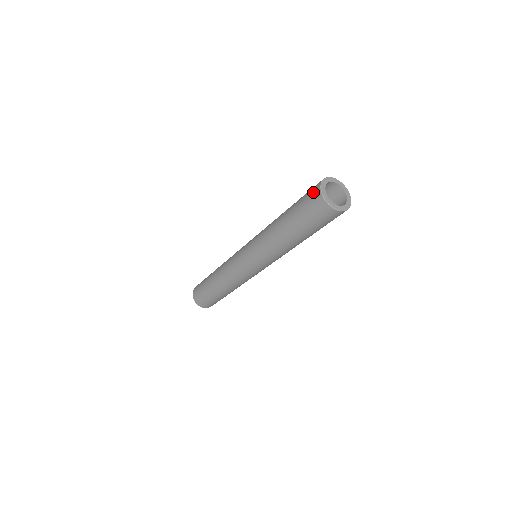
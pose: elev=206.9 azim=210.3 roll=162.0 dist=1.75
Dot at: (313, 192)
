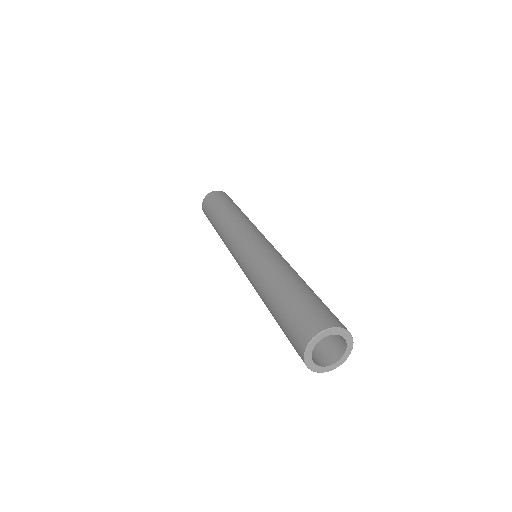
Dot at: occluded
